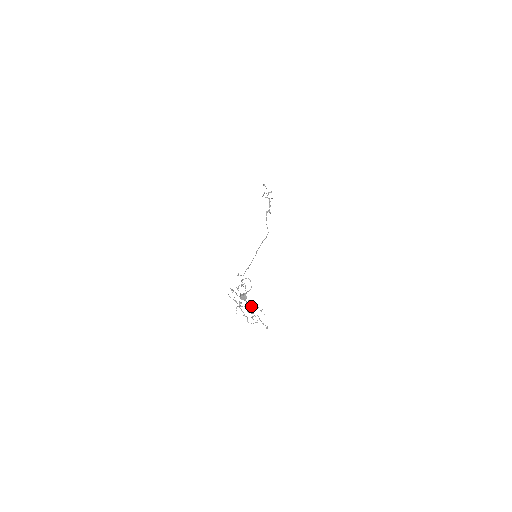
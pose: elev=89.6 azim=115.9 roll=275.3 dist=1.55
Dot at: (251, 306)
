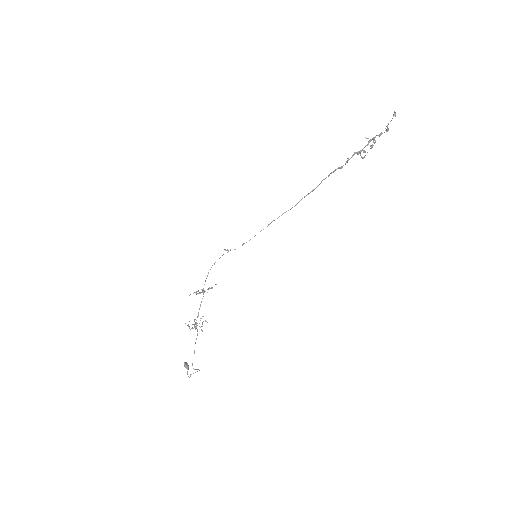
Dot at: (208, 288)
